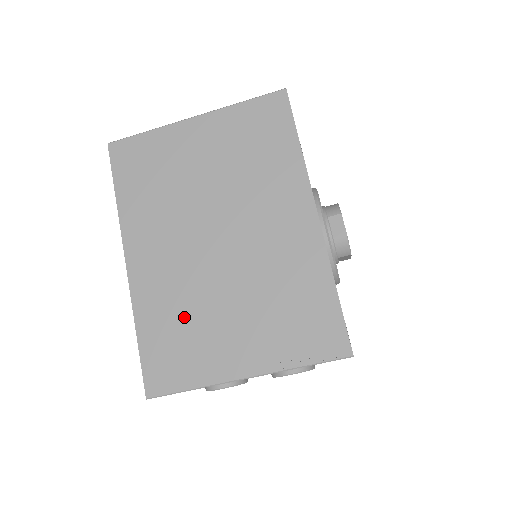
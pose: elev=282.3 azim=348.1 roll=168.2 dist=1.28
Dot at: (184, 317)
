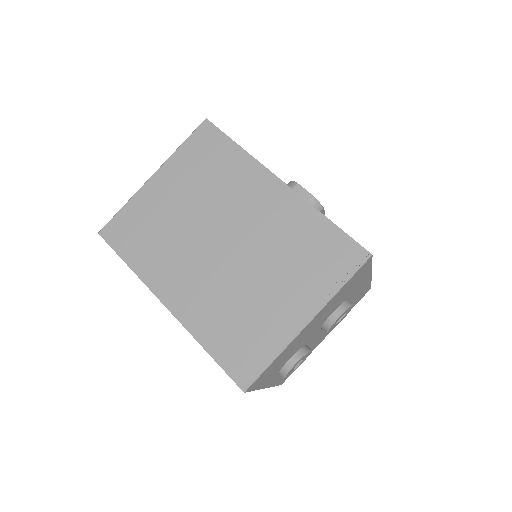
Dot at: (234, 313)
